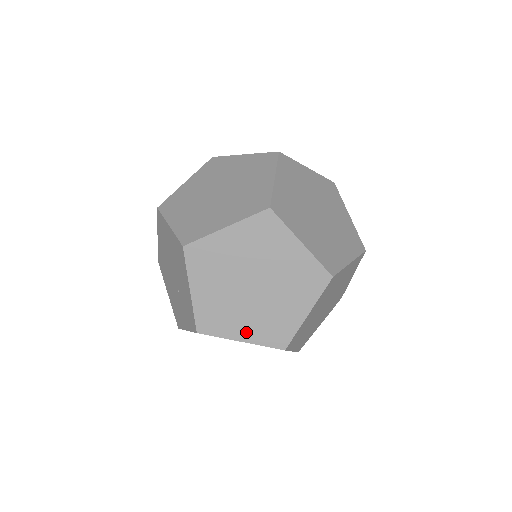
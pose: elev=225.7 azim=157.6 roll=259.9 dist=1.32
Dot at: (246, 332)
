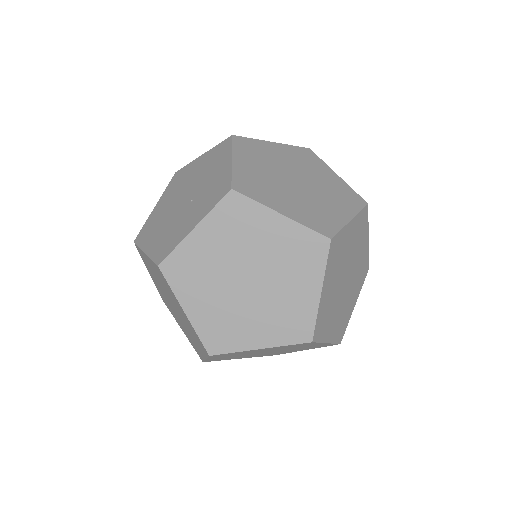
Dot at: (287, 209)
